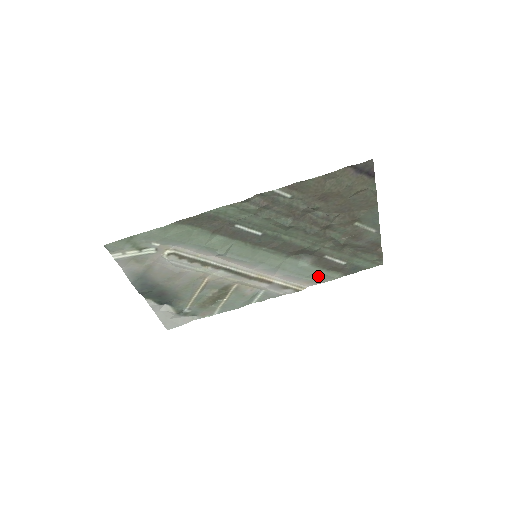
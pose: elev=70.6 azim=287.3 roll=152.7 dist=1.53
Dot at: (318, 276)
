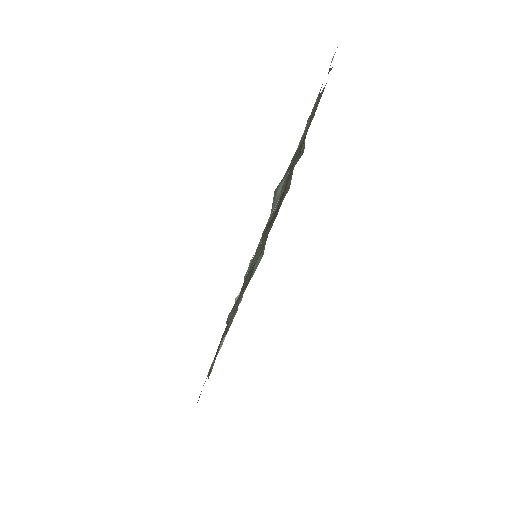
Dot at: occluded
